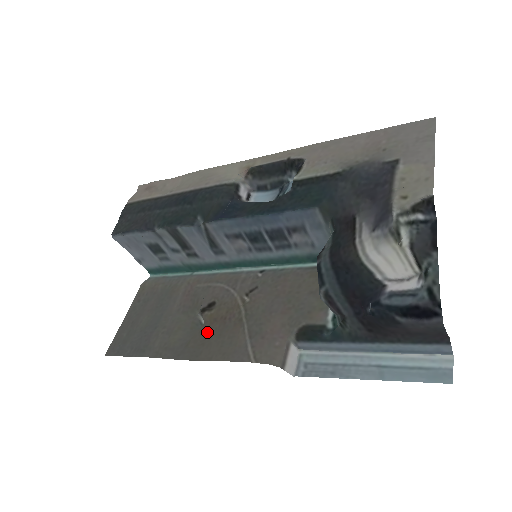
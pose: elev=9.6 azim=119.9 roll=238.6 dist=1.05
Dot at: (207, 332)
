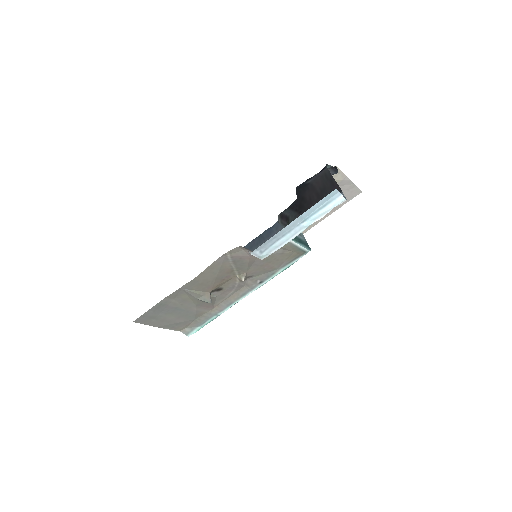
Dot at: (208, 286)
